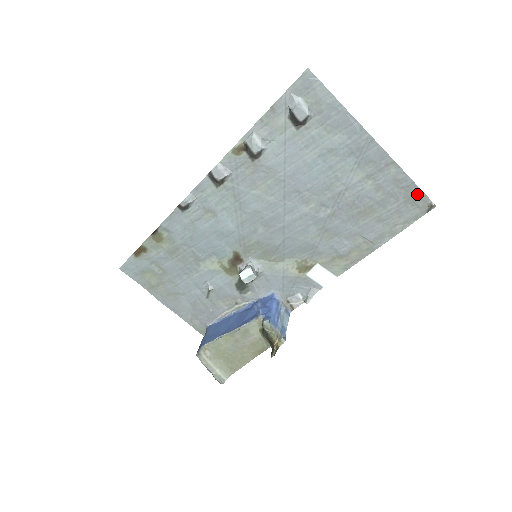
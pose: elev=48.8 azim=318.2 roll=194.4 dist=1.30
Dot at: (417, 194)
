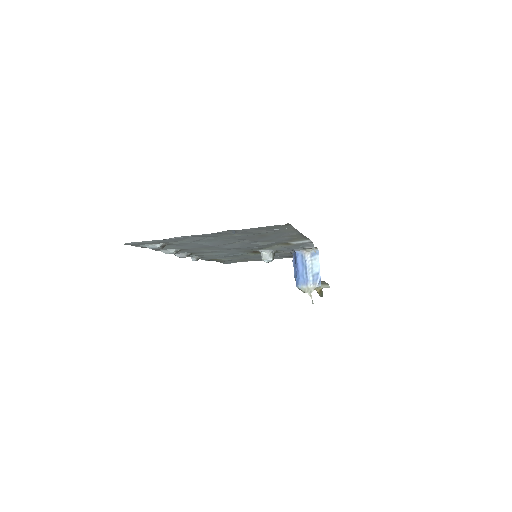
Dot at: (267, 227)
